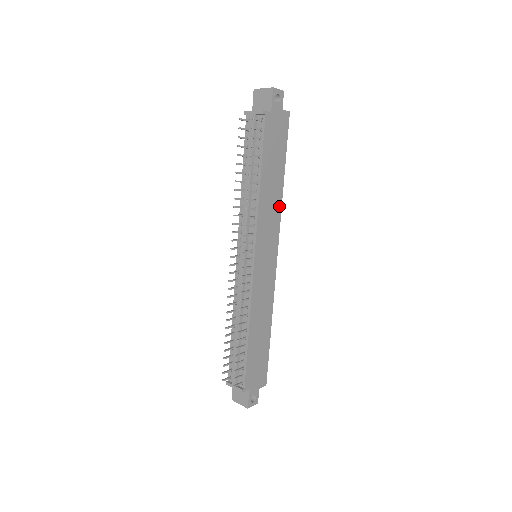
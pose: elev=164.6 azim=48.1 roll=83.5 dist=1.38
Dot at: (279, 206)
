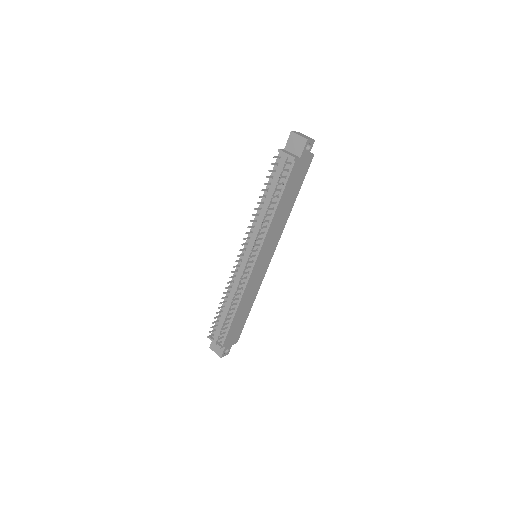
Dot at: (284, 224)
